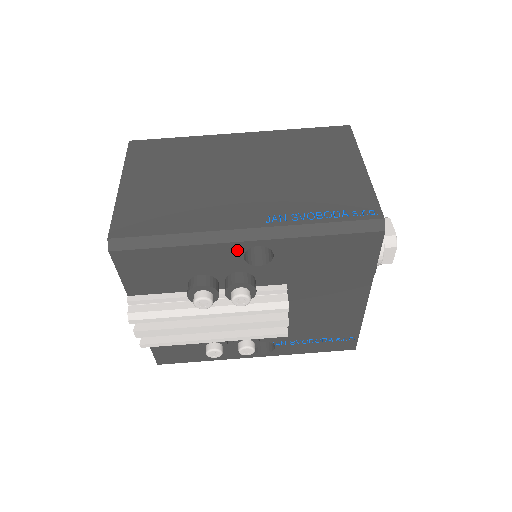
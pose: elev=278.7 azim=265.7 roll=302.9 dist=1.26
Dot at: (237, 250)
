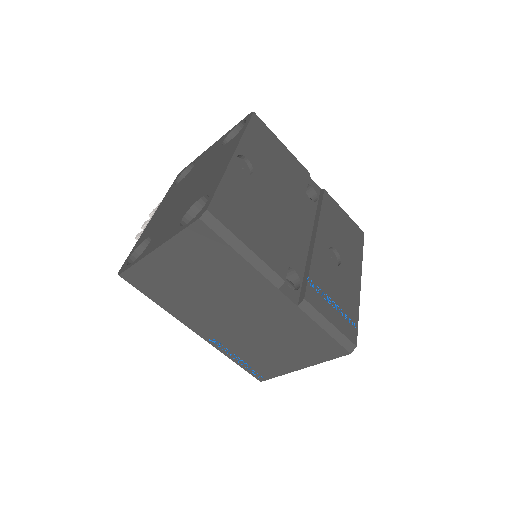
Dot at: occluded
